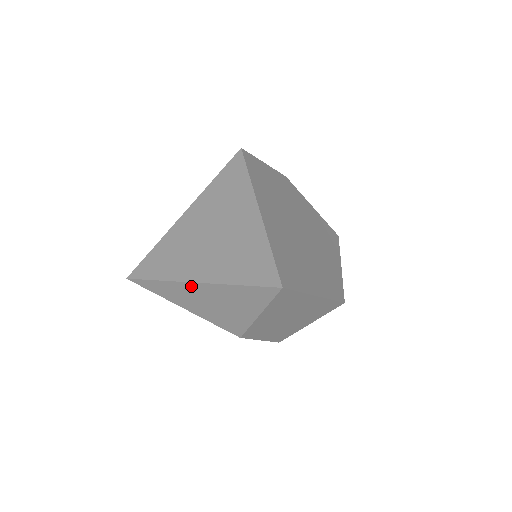
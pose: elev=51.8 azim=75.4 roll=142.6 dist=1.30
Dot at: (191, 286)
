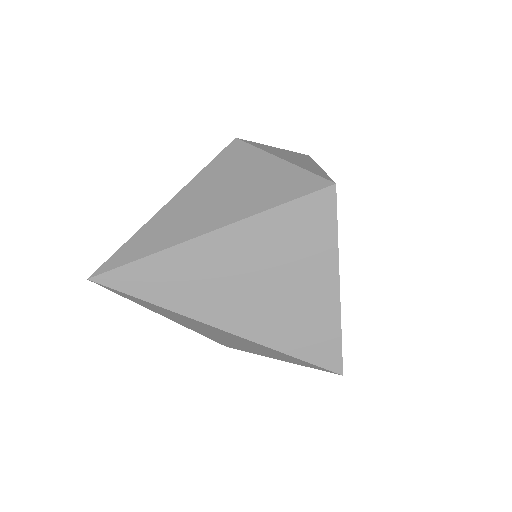
Dot at: (215, 329)
